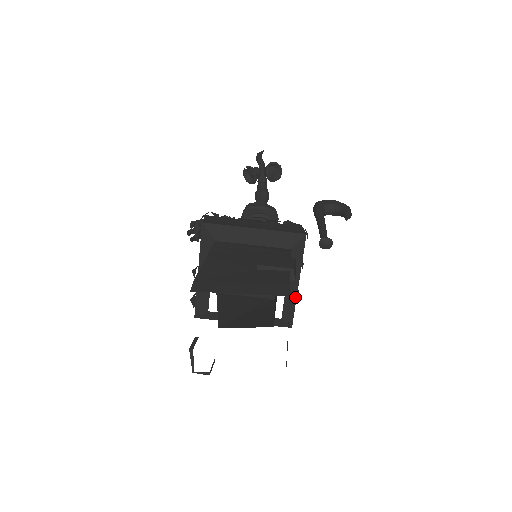
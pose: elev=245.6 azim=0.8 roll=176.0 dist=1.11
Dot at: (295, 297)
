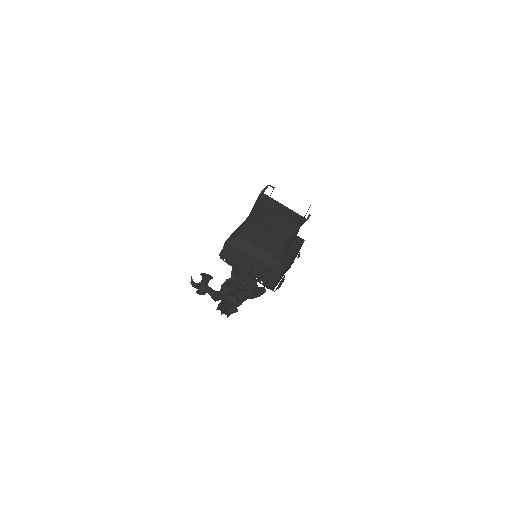
Dot at: occluded
